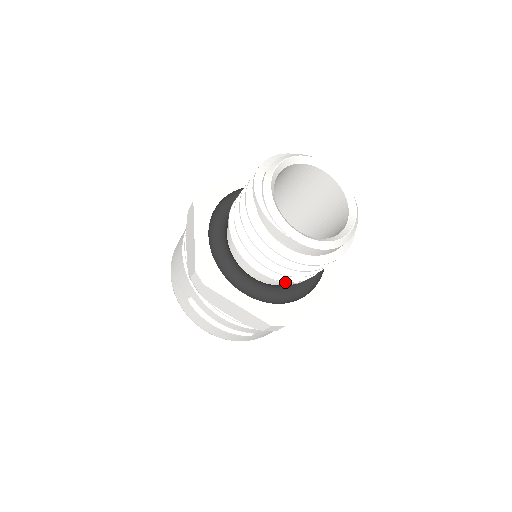
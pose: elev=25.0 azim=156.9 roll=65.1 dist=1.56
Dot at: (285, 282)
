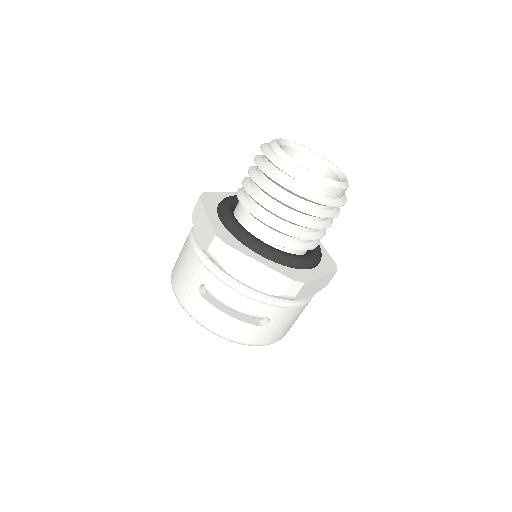
Dot at: (296, 245)
